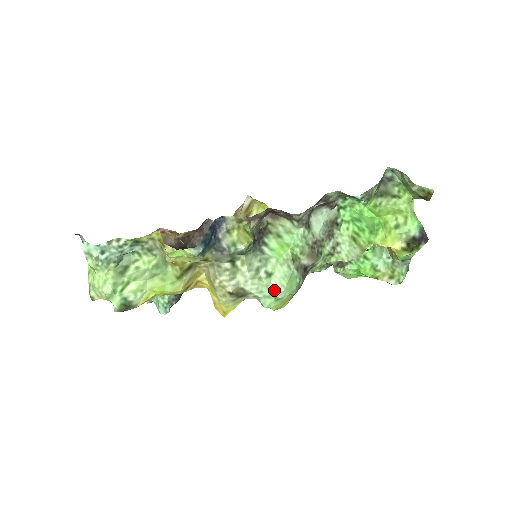
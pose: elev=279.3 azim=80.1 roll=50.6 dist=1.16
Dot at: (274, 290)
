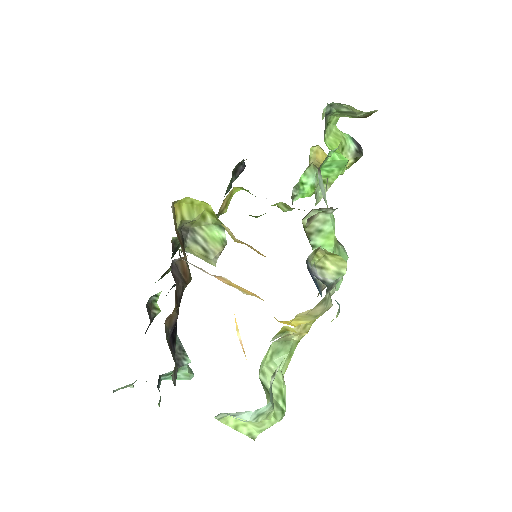
Dot at: occluded
